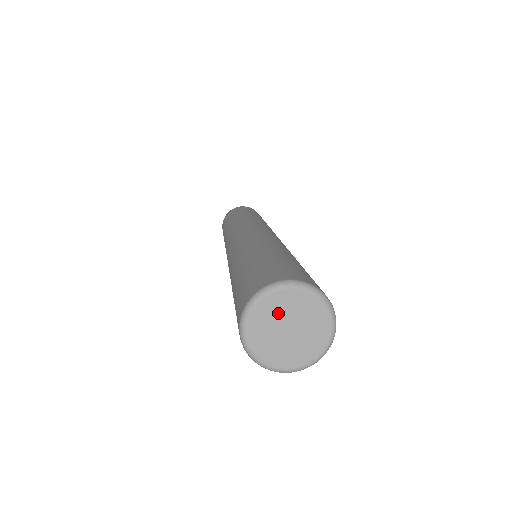
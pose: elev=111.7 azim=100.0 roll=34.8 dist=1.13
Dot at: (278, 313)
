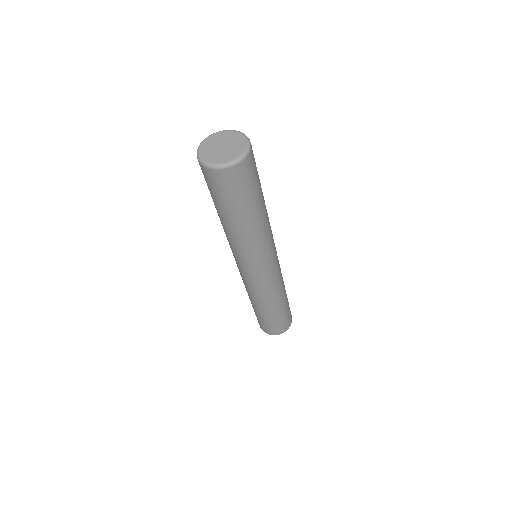
Dot at: (221, 139)
